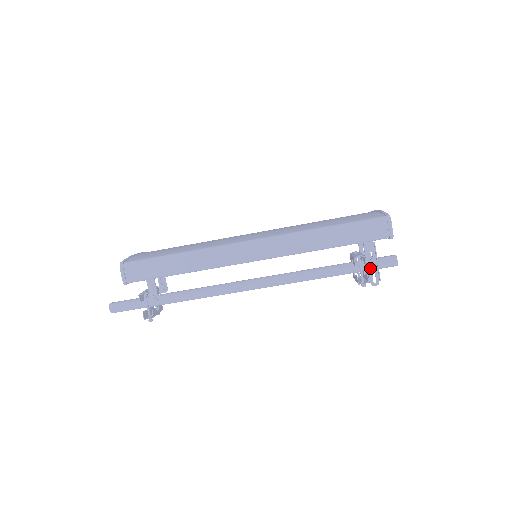
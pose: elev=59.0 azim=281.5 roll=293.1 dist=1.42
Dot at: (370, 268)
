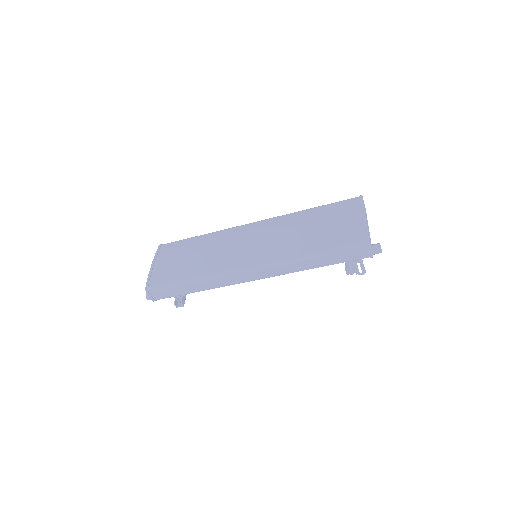
Dot at: (356, 265)
